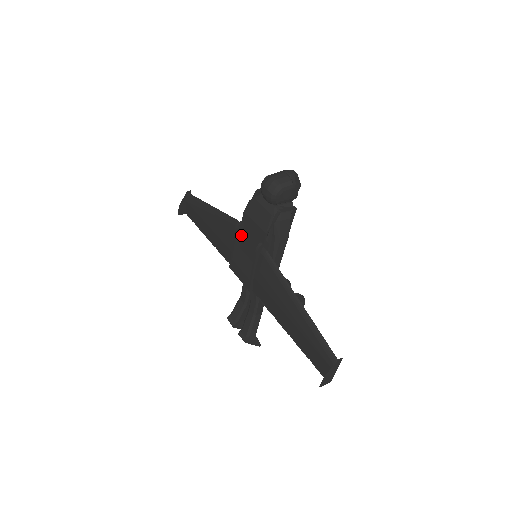
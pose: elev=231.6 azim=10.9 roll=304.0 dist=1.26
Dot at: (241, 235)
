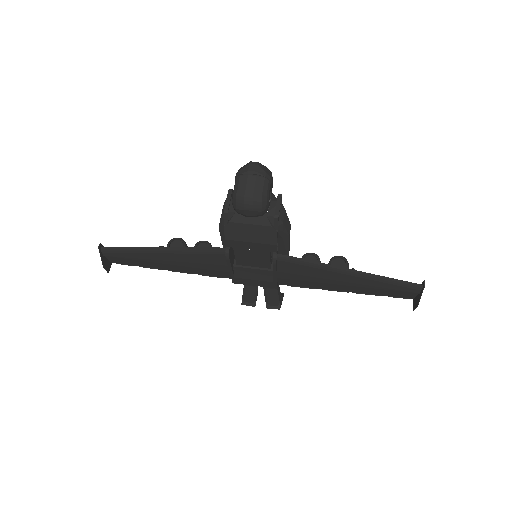
Dot at: (231, 256)
